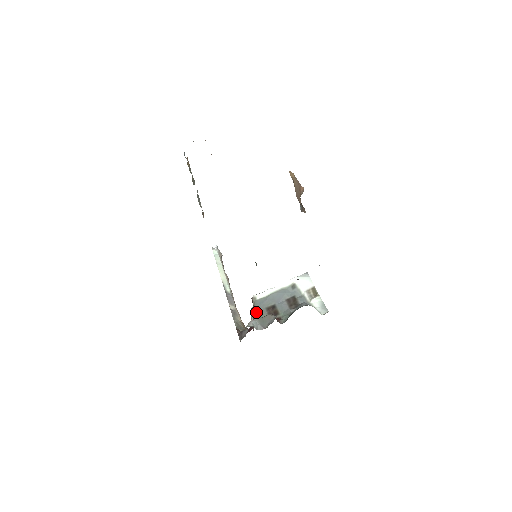
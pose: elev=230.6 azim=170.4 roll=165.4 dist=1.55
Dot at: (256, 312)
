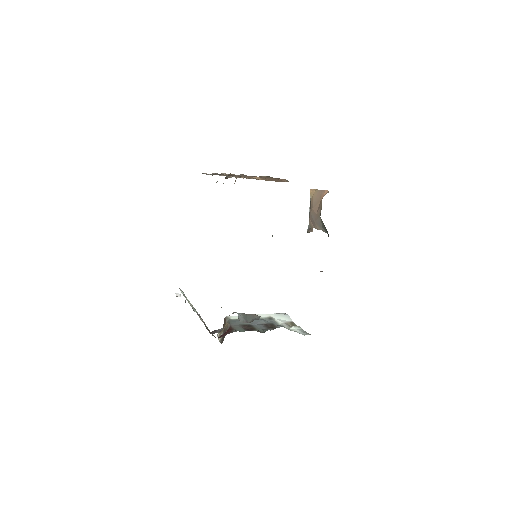
Dot at: (230, 325)
